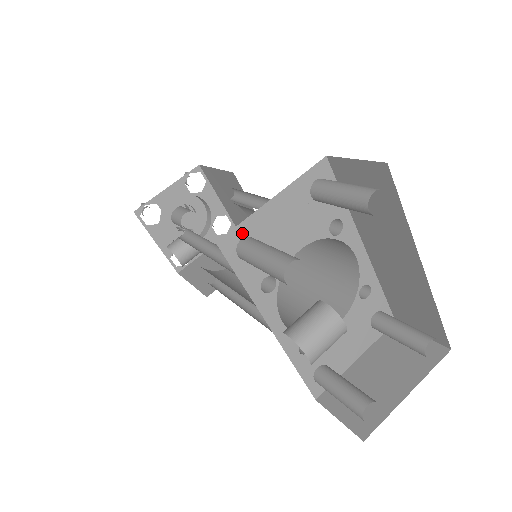
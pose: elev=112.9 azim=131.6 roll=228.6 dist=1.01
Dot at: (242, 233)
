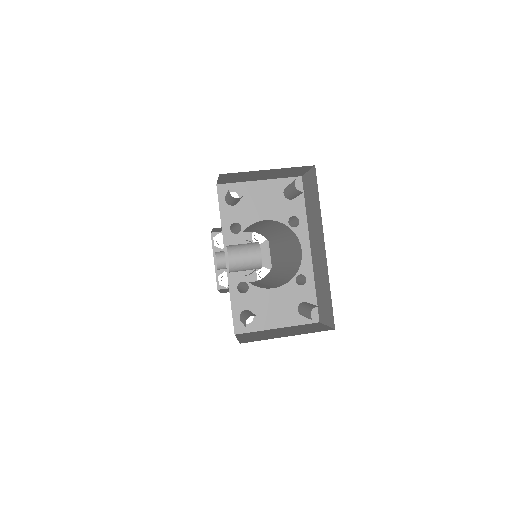
Dot at: (233, 189)
